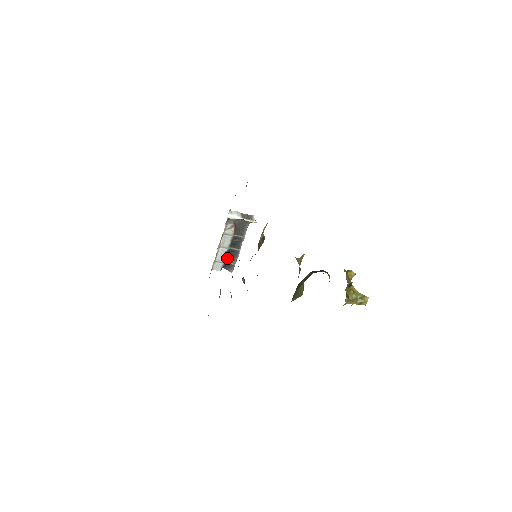
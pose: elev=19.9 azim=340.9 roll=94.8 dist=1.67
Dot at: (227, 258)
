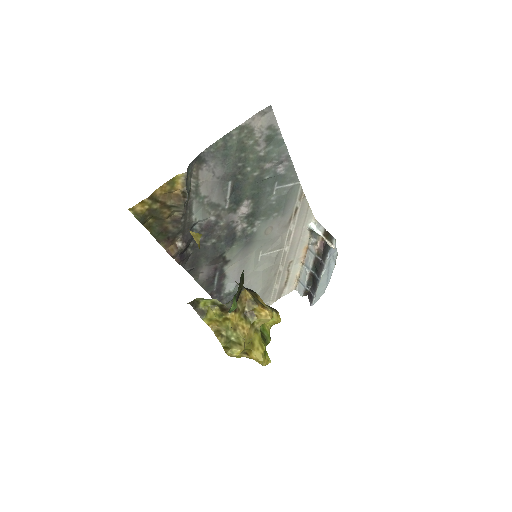
Dot at: (312, 285)
